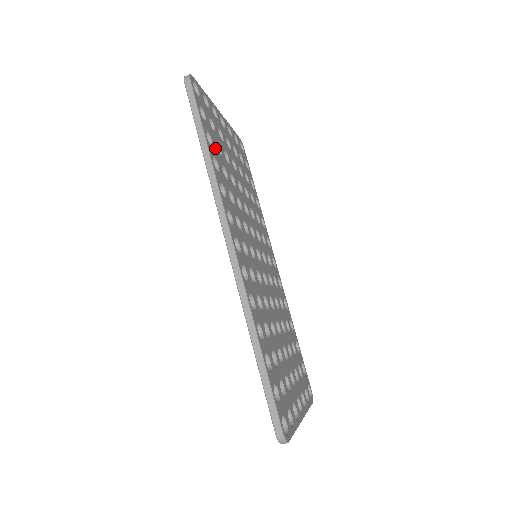
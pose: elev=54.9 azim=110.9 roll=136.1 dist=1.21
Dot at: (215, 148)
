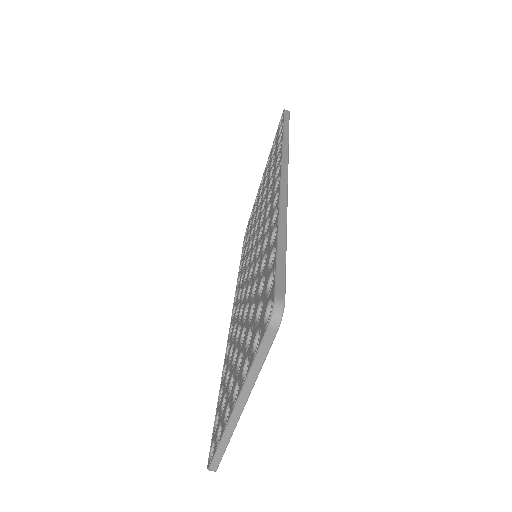
Dot at: occluded
